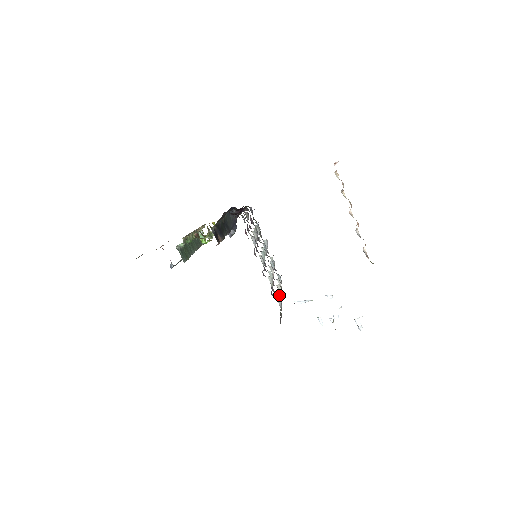
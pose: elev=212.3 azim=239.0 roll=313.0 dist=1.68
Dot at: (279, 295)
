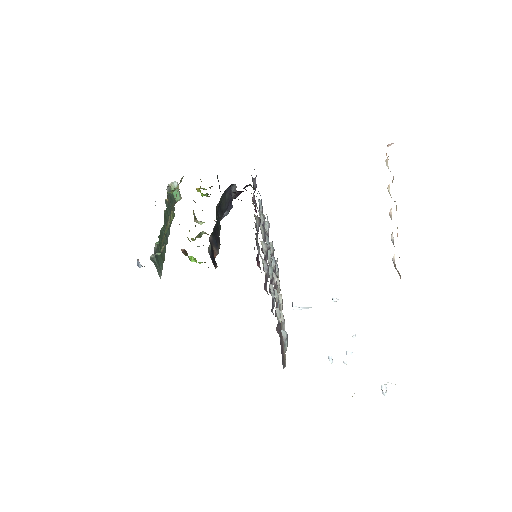
Dot at: (281, 316)
